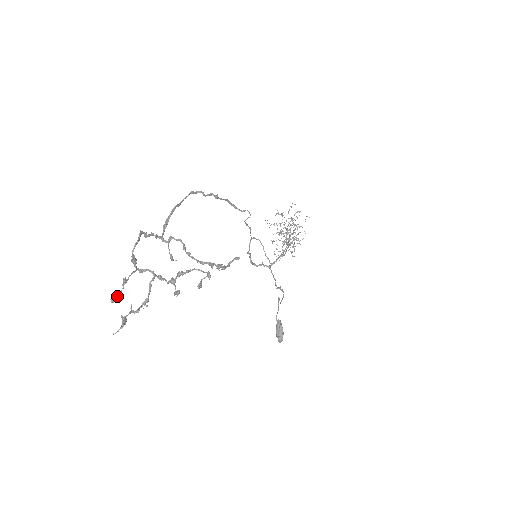
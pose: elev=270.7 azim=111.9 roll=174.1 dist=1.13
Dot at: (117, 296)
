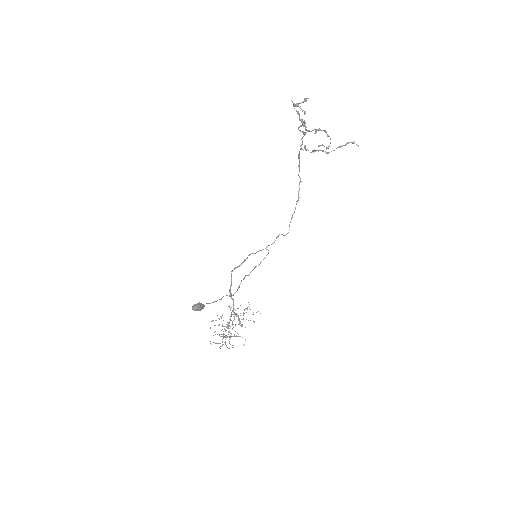
Dot at: (299, 107)
